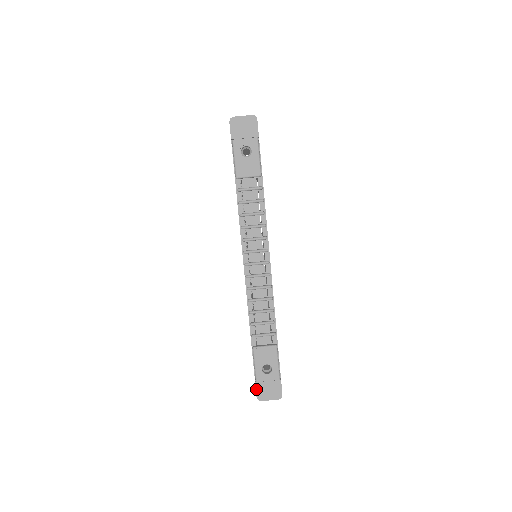
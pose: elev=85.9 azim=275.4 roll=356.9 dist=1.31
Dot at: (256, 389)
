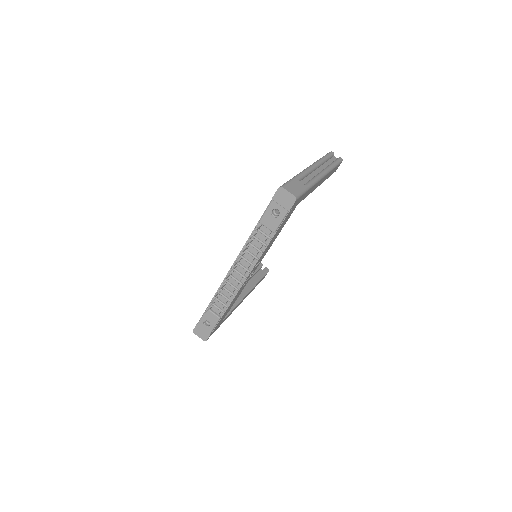
Dot at: (195, 326)
